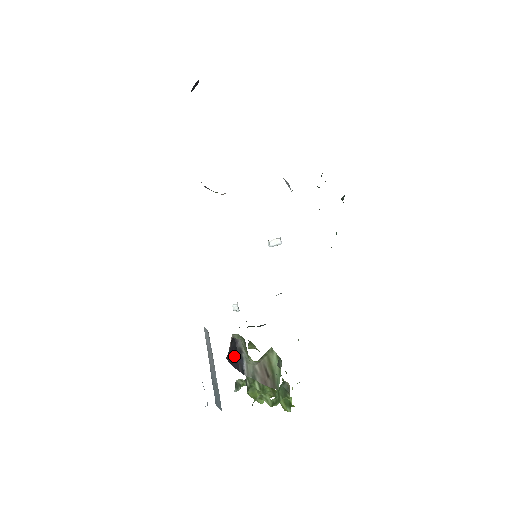
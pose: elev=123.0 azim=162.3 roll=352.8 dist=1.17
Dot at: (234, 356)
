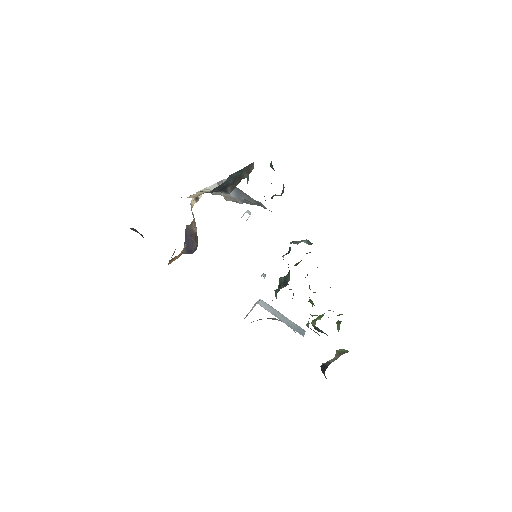
Dot at: (324, 367)
